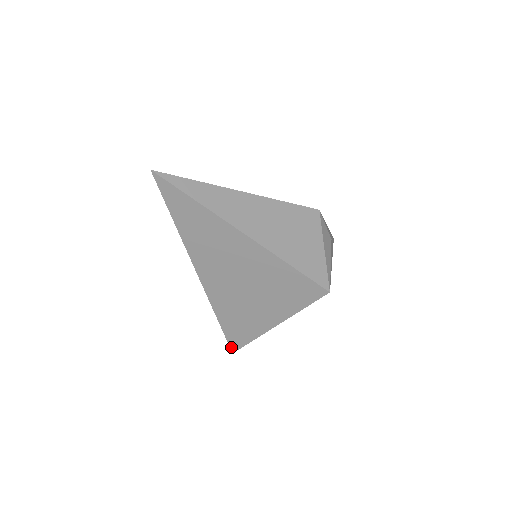
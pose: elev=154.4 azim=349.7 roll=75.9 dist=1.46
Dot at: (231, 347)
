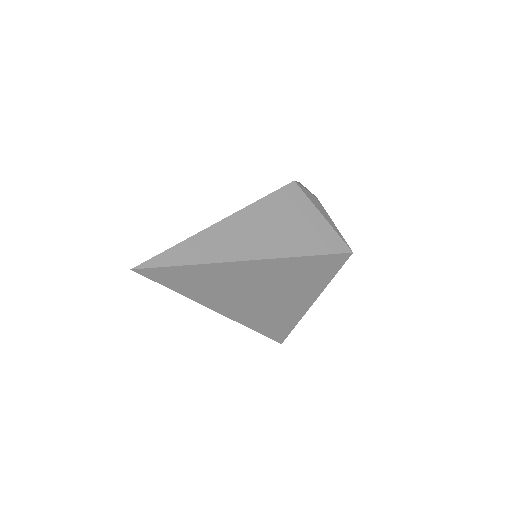
Dot at: (278, 341)
